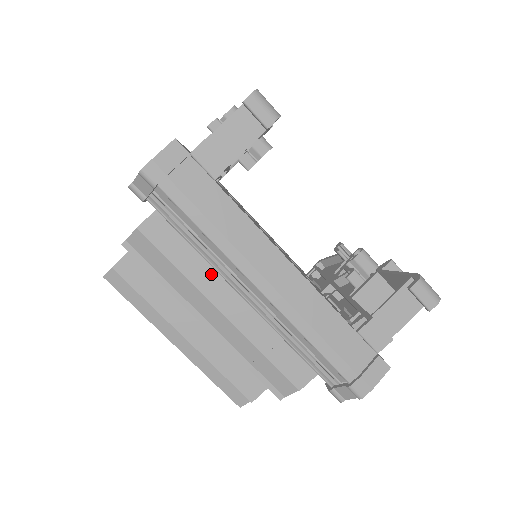
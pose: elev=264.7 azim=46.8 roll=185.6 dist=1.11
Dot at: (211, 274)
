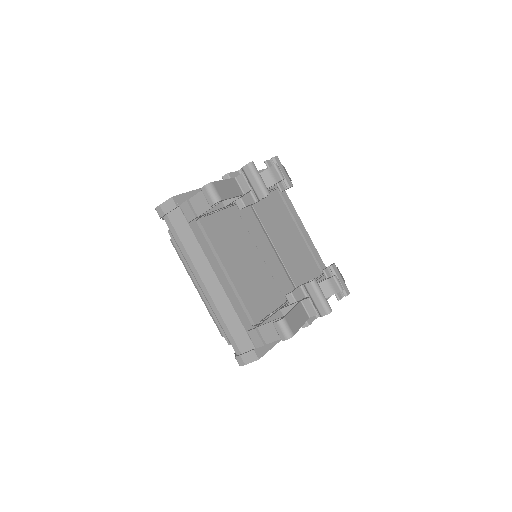
Dot at: occluded
